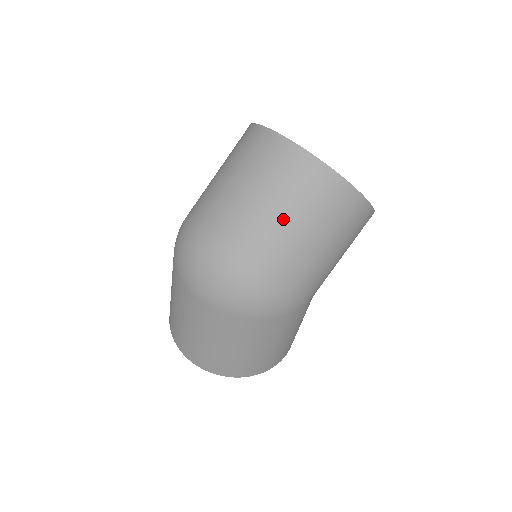
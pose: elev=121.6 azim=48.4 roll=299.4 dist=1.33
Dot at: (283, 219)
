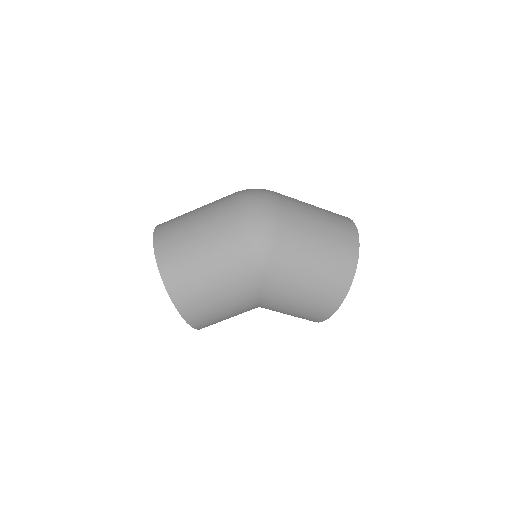
Dot at: (319, 226)
